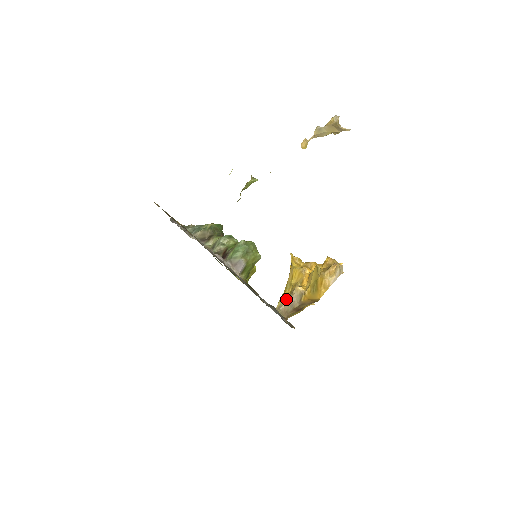
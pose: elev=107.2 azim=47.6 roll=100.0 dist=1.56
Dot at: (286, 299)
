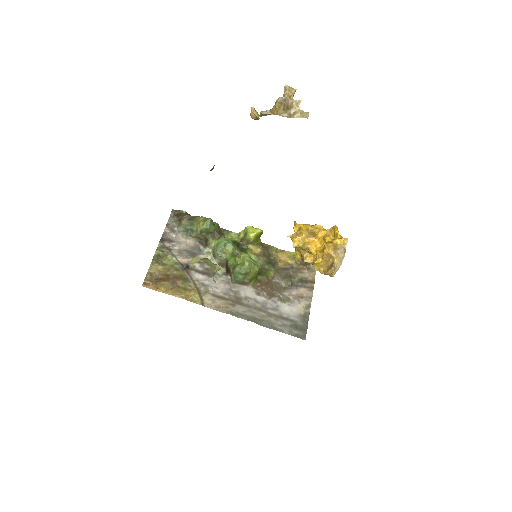
Dot at: (300, 261)
